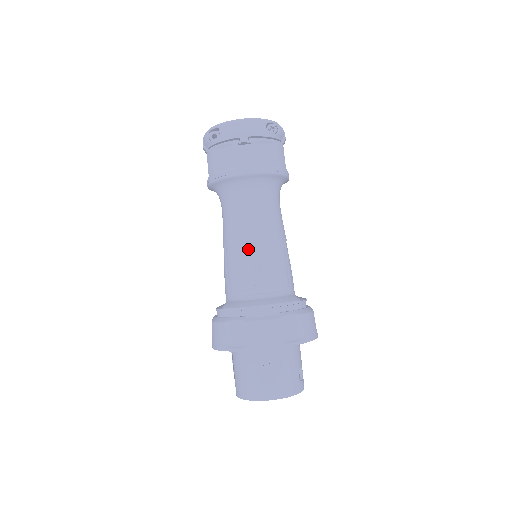
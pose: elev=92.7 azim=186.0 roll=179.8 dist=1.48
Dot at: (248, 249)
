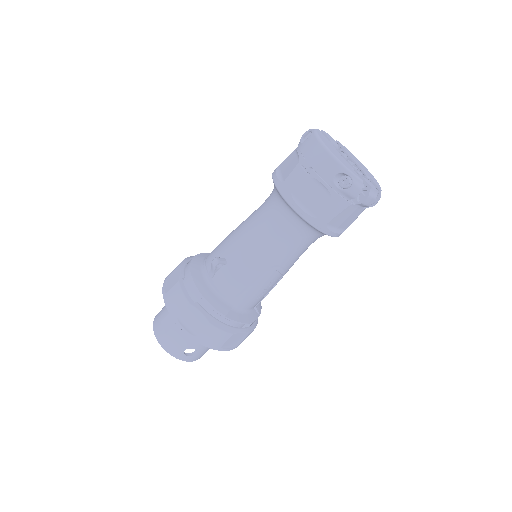
Dot at: (234, 243)
